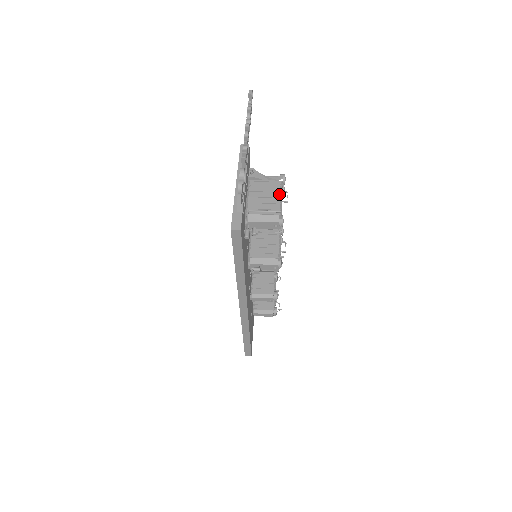
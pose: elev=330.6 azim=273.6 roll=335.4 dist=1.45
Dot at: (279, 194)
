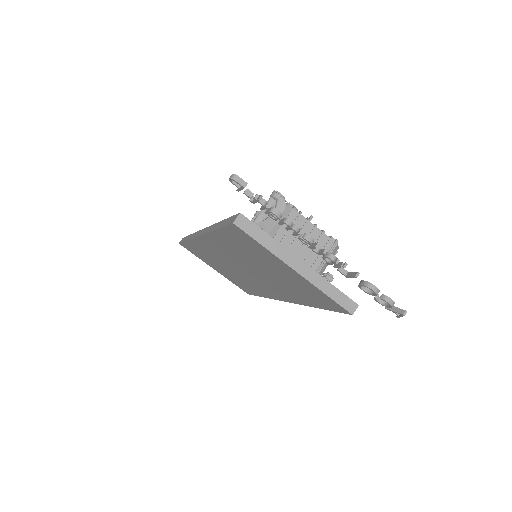
Dot at: (311, 224)
